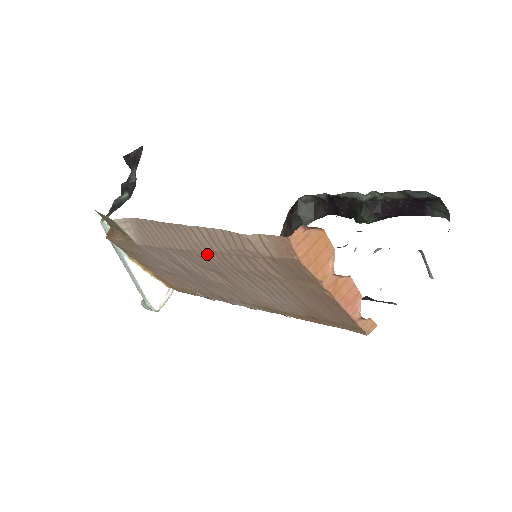
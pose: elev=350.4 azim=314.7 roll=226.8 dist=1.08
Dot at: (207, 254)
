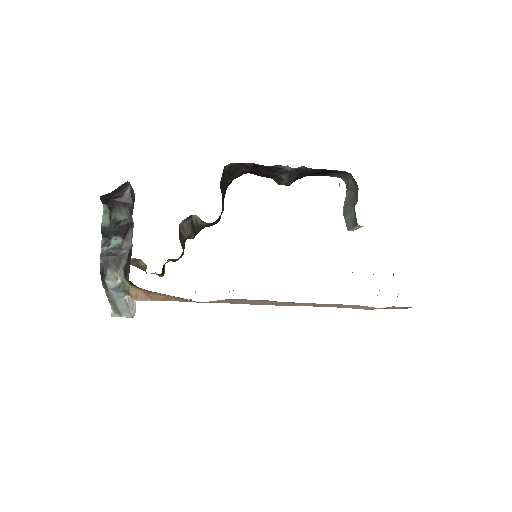
Dot at: occluded
